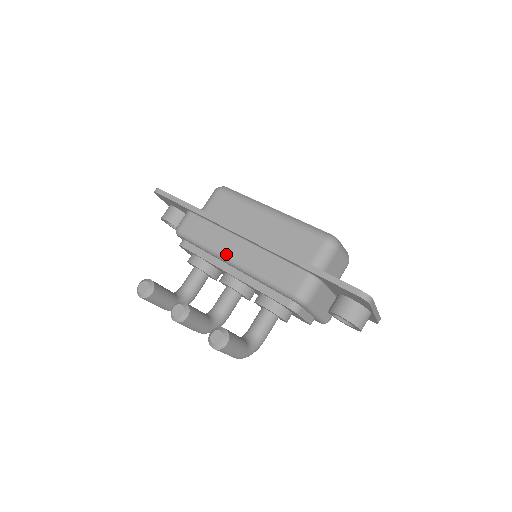
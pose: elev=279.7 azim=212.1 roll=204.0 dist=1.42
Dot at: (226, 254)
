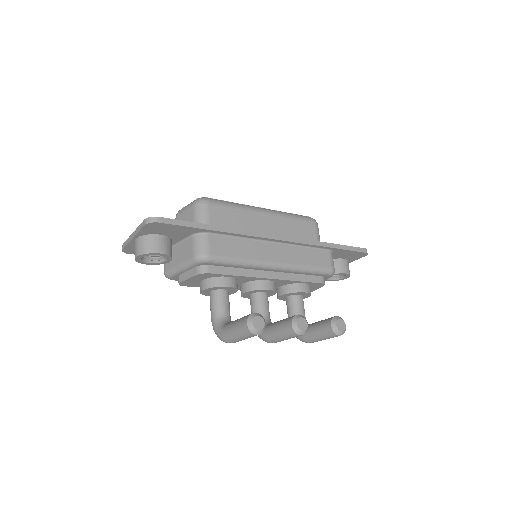
Dot at: (268, 261)
